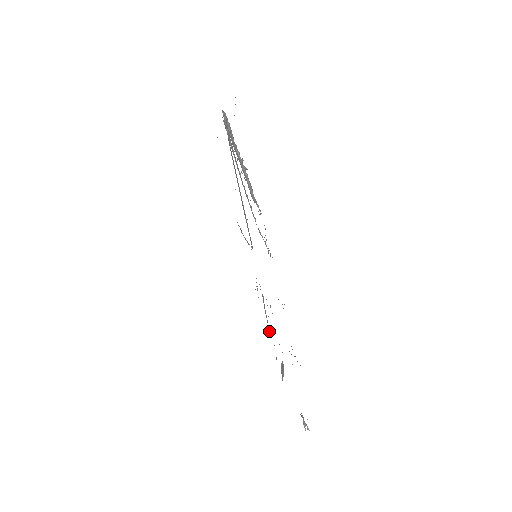
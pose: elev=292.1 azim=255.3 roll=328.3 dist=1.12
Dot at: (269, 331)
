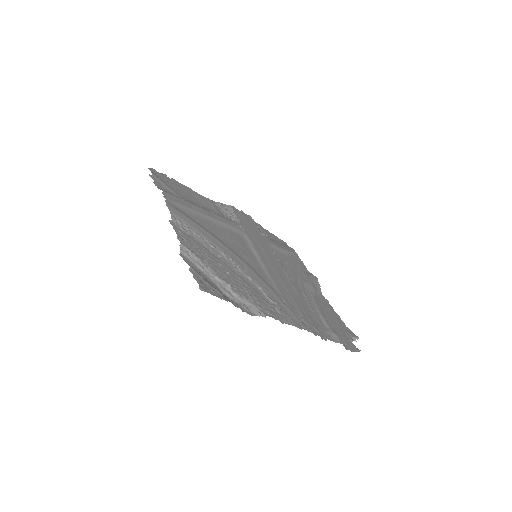
Dot at: (289, 252)
